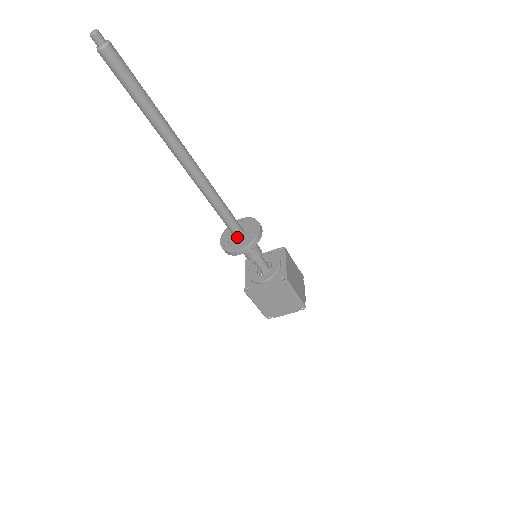
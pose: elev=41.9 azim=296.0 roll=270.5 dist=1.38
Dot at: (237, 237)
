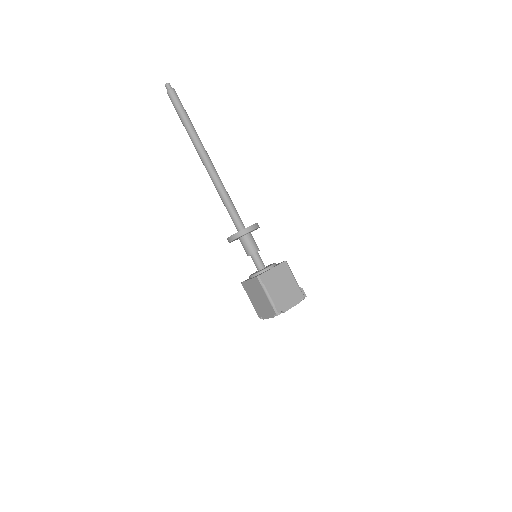
Dot at: (238, 231)
